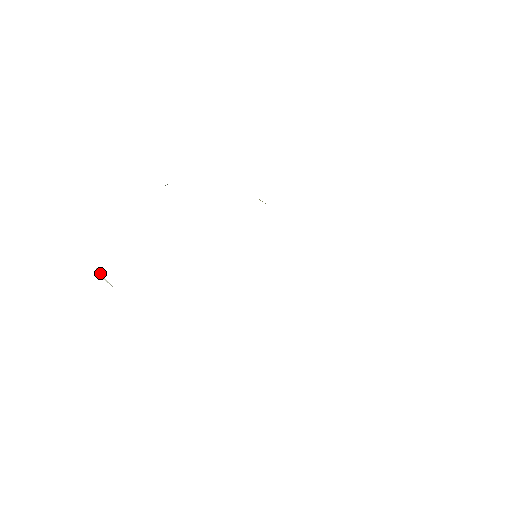
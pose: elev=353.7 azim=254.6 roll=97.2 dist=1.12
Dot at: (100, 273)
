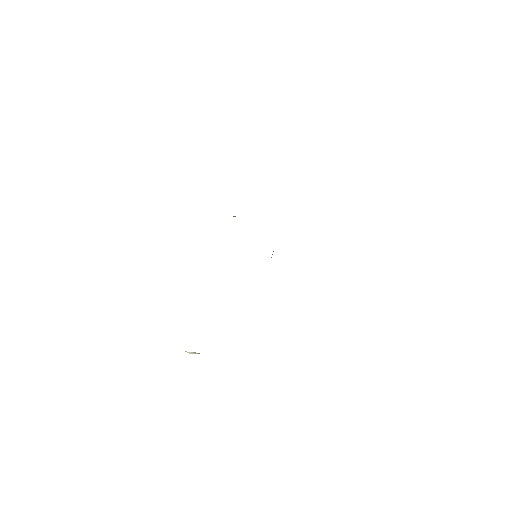
Dot at: (189, 352)
